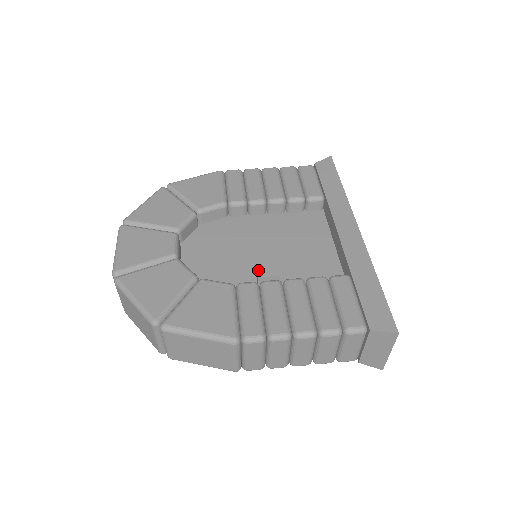
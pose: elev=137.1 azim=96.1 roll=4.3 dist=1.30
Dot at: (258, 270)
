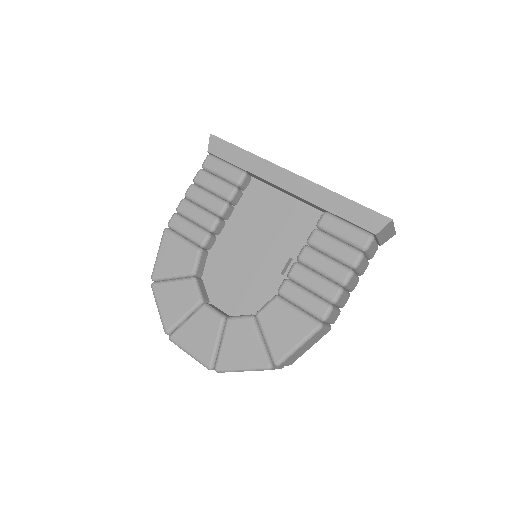
Dot at: (274, 269)
